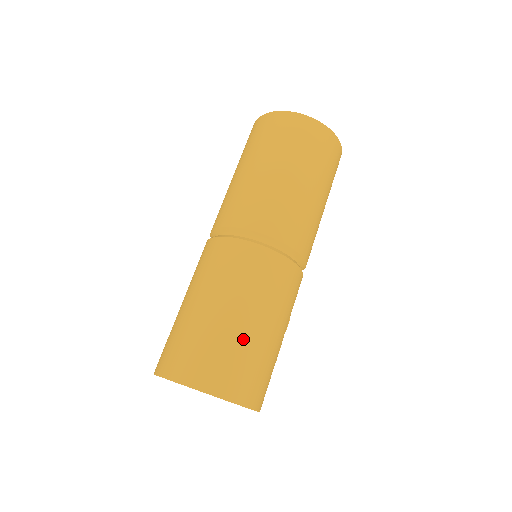
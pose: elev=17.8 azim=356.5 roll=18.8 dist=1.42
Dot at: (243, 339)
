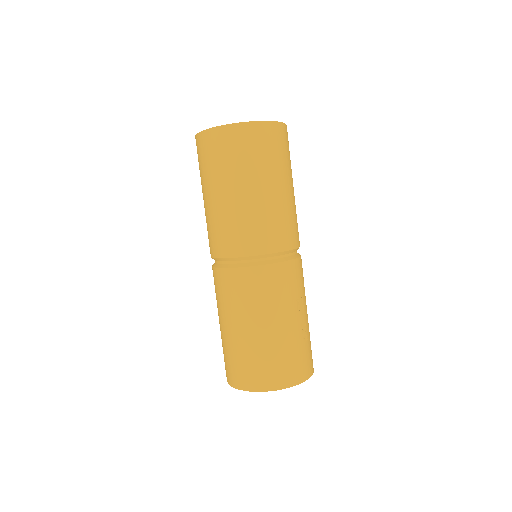
Dot at: (253, 345)
